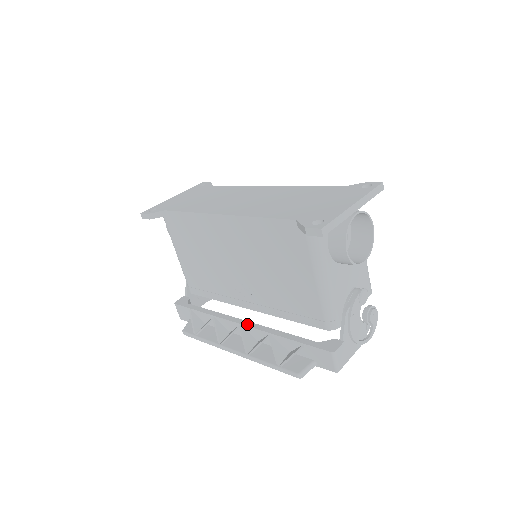
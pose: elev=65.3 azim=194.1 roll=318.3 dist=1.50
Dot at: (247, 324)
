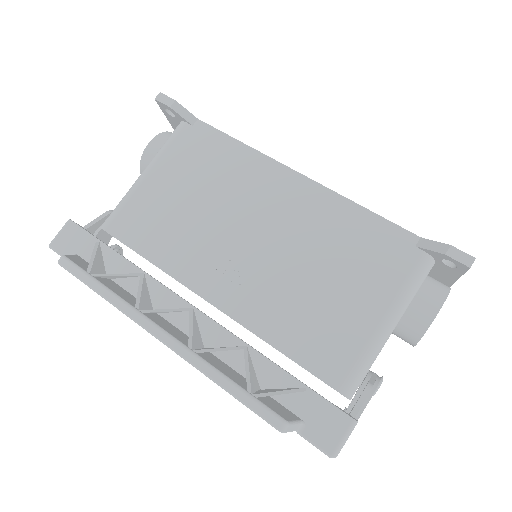
Dot at: occluded
